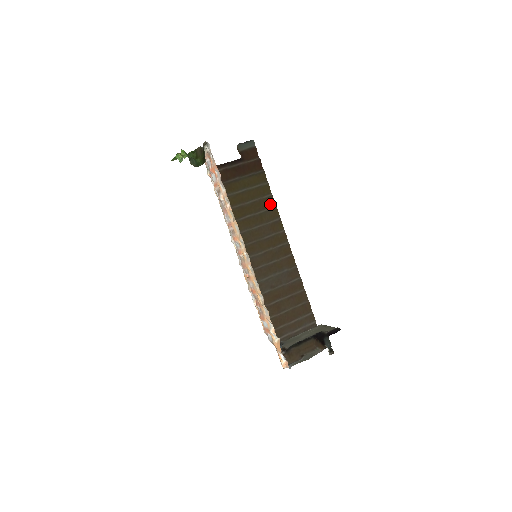
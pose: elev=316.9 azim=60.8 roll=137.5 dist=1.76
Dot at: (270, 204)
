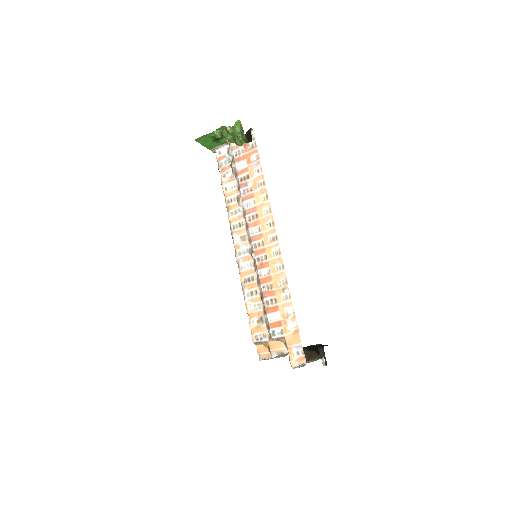
Dot at: occluded
